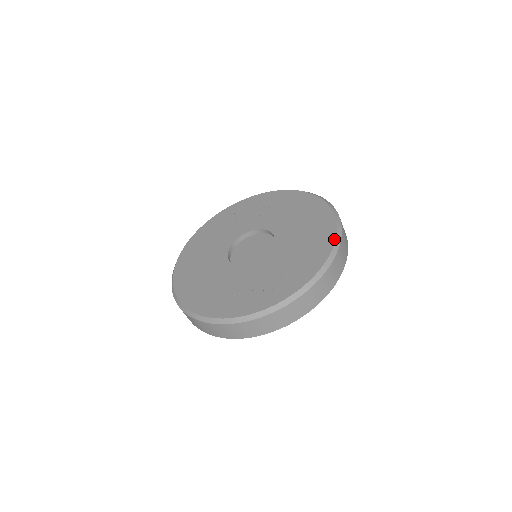
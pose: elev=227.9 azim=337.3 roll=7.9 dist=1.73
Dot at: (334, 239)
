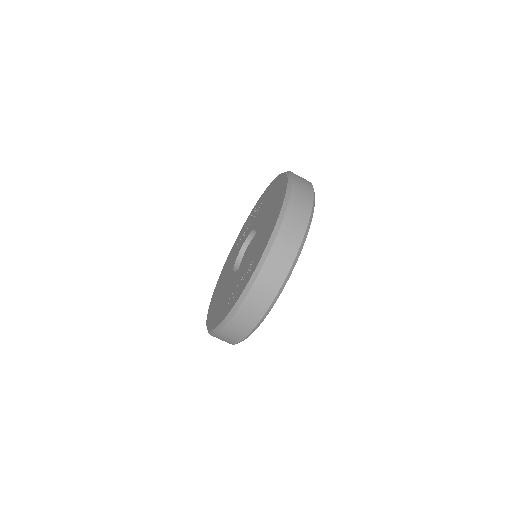
Dot at: (282, 202)
